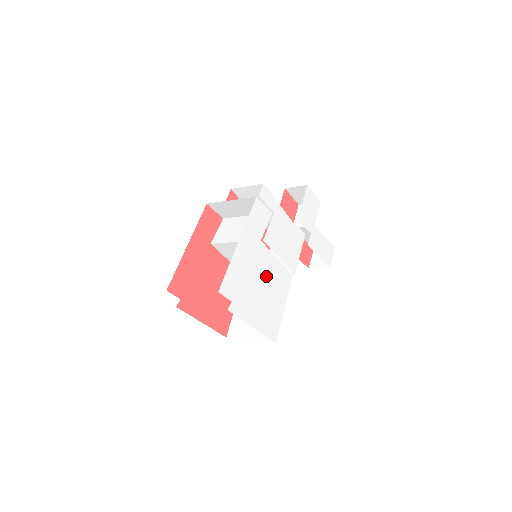
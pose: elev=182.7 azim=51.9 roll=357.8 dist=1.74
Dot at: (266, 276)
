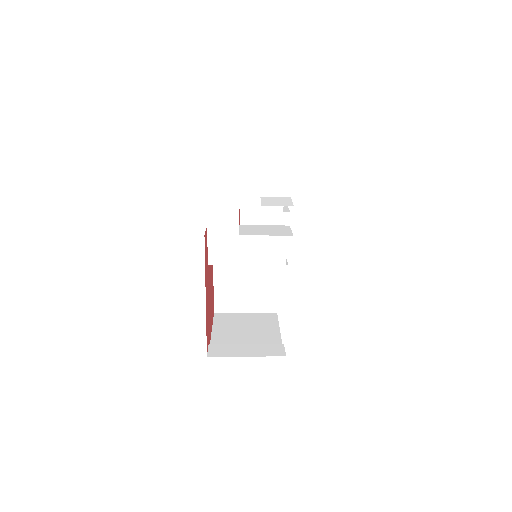
Dot at: occluded
